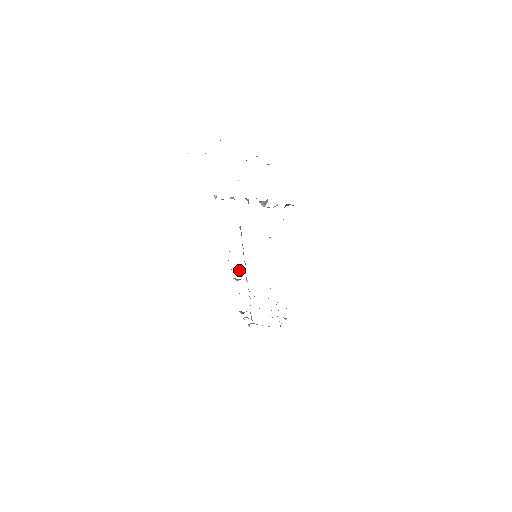
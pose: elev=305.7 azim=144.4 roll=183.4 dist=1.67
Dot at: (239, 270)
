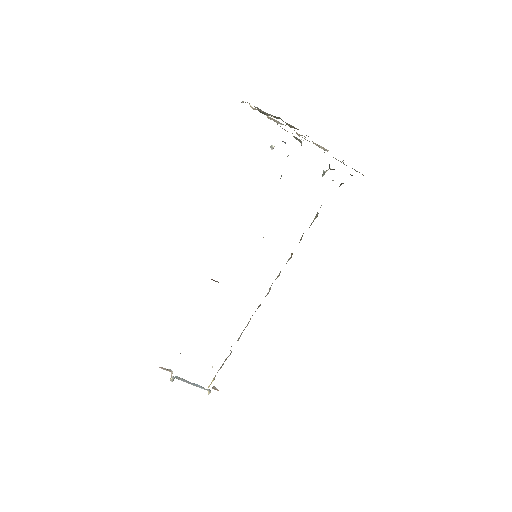
Dot at: occluded
